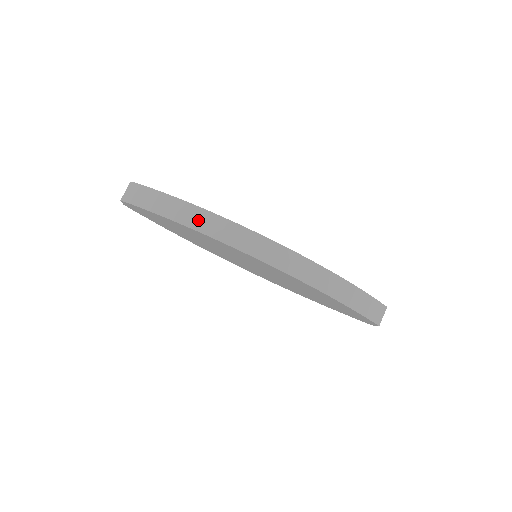
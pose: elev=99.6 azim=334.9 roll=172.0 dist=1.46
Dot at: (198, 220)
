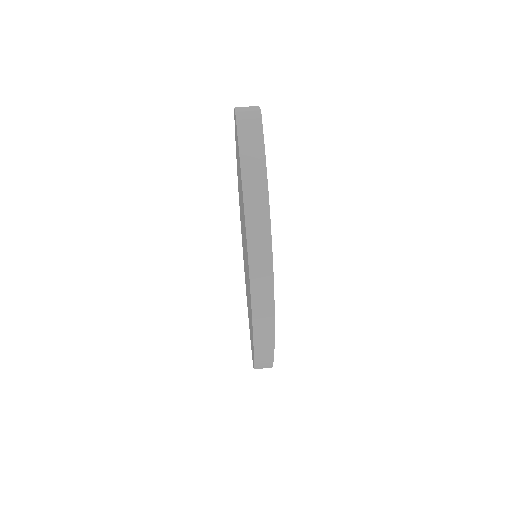
Dot at: (256, 218)
